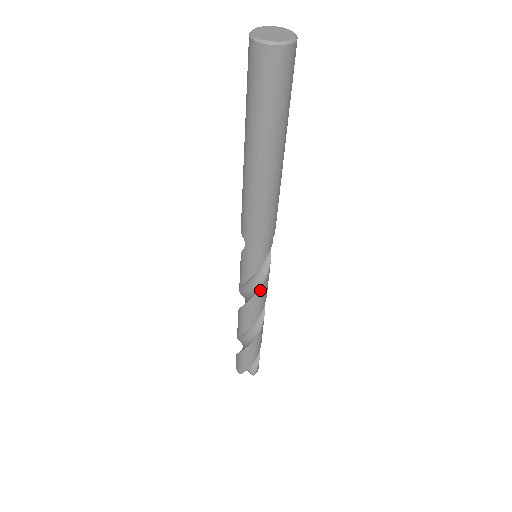
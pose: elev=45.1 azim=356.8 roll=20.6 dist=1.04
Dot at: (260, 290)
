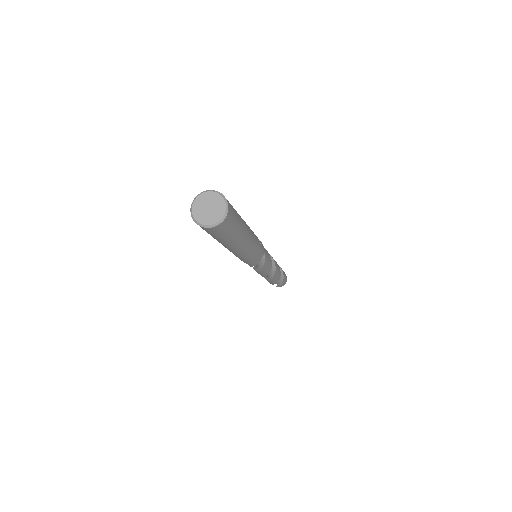
Dot at: (257, 271)
